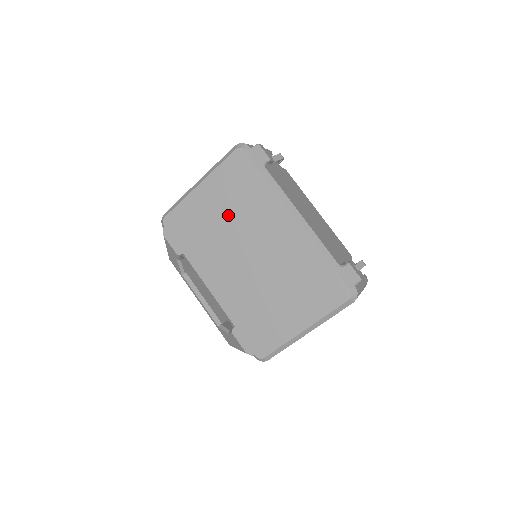
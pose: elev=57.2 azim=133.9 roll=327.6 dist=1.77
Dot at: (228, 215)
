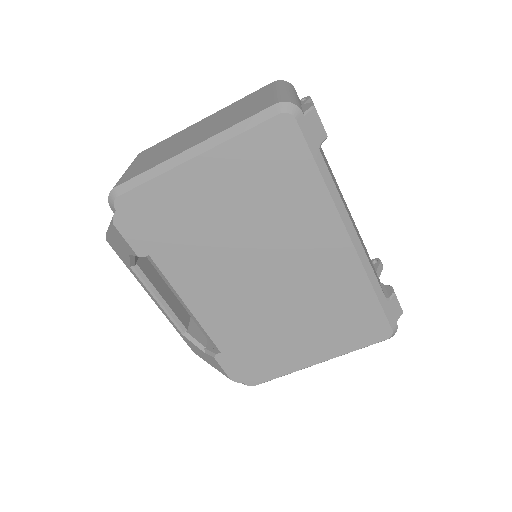
Dot at: (241, 215)
